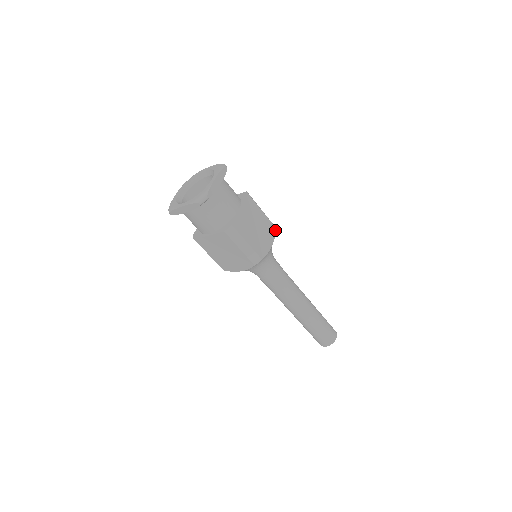
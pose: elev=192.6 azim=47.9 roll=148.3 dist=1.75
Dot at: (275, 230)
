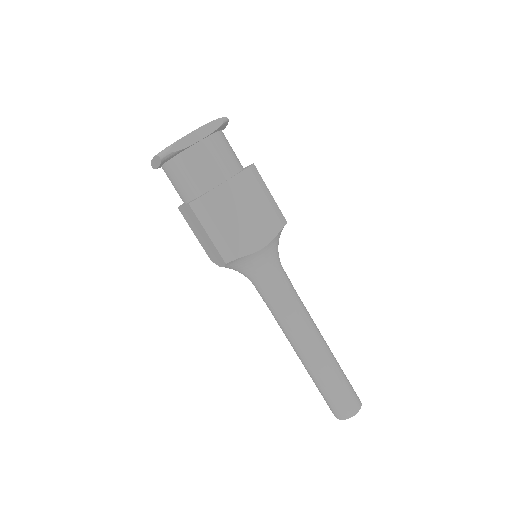
Dot at: (280, 228)
